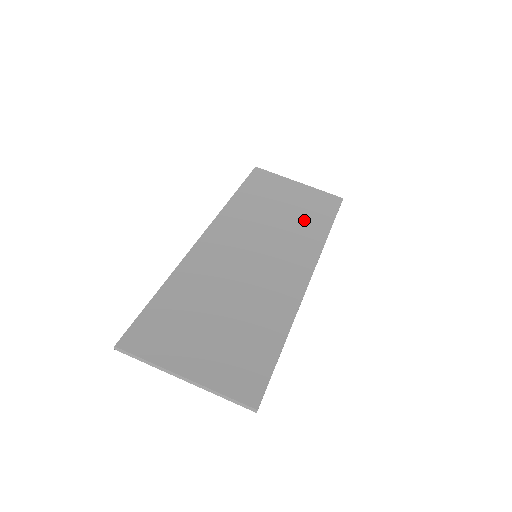
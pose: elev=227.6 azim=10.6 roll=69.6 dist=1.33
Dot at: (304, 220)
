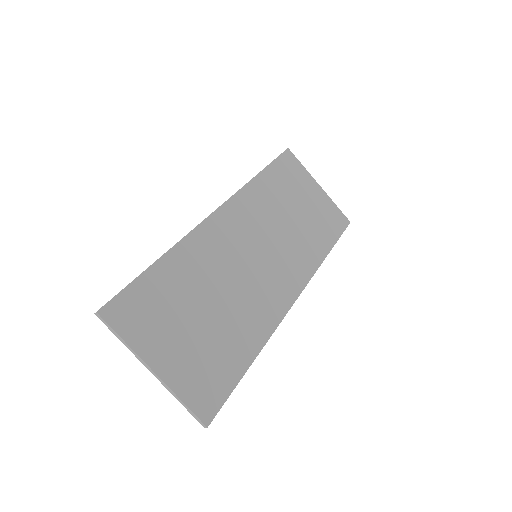
Dot at: (310, 233)
